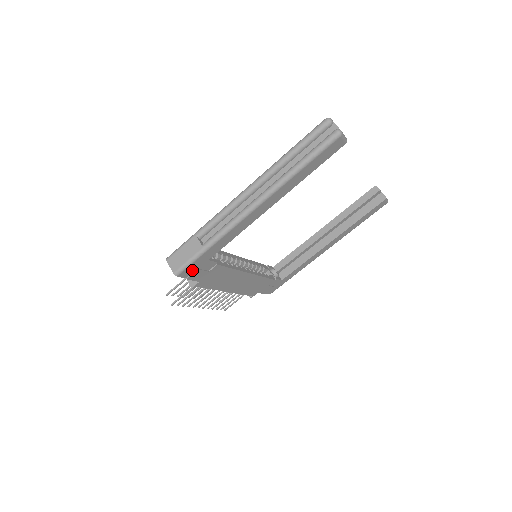
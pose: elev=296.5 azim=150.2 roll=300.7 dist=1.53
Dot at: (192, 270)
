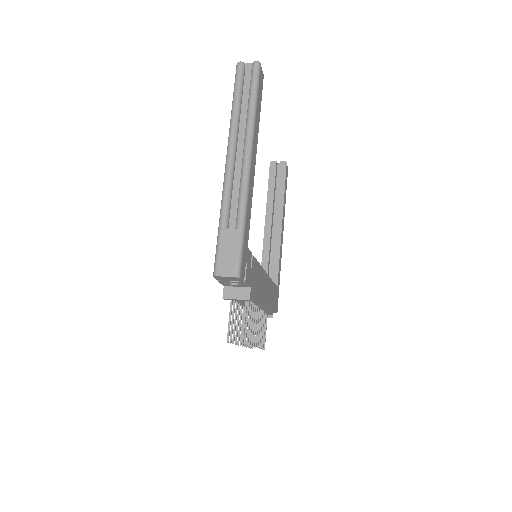
Dot at: (244, 267)
